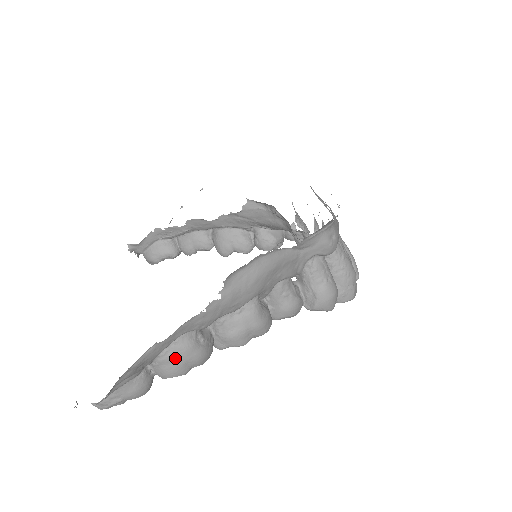
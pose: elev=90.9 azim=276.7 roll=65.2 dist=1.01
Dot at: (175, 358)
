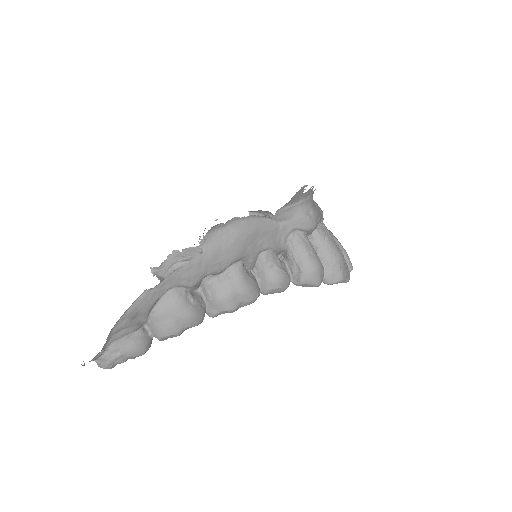
Dot at: (167, 314)
